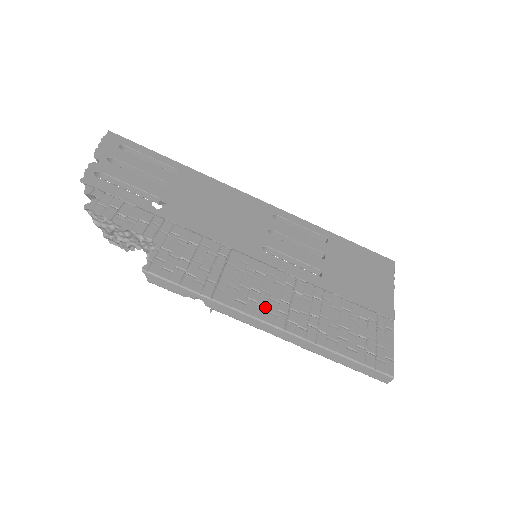
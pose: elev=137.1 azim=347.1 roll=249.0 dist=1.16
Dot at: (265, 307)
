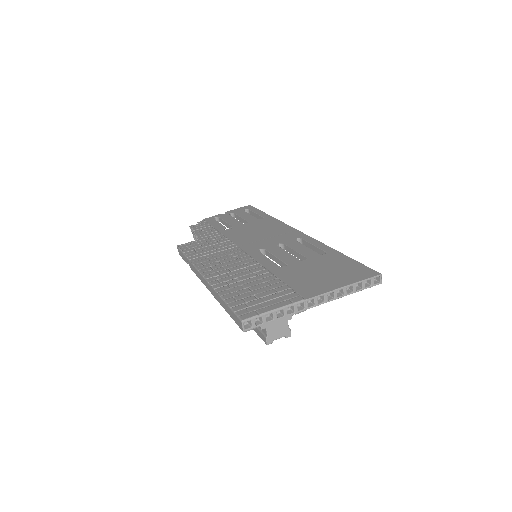
Dot at: (213, 269)
